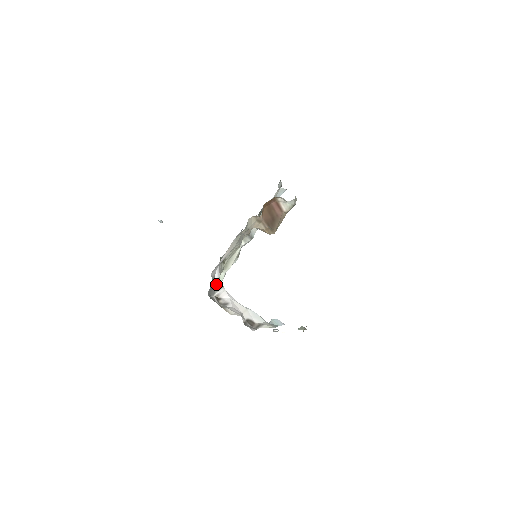
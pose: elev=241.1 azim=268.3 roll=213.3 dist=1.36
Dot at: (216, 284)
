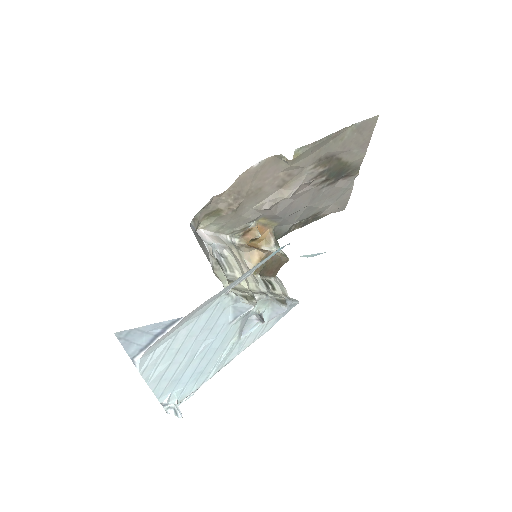
Dot at: occluded
